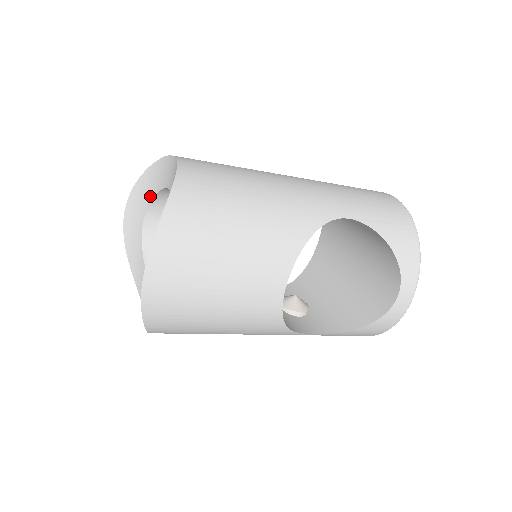
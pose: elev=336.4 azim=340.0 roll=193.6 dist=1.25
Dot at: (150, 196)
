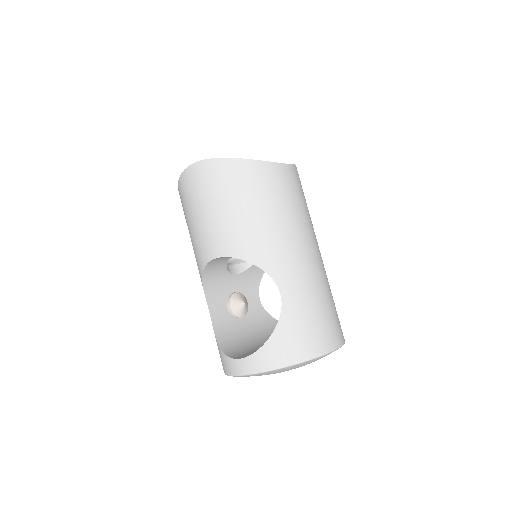
Dot at: occluded
